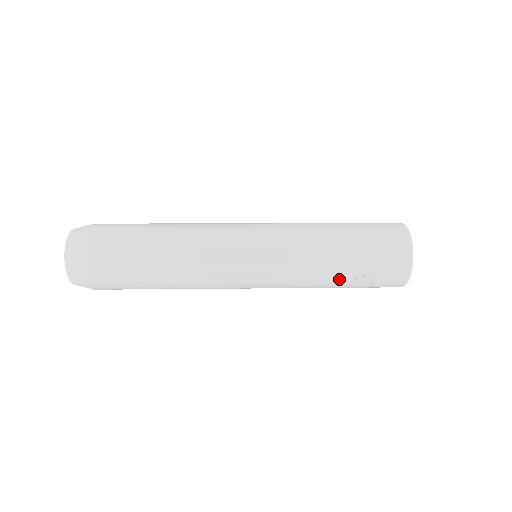
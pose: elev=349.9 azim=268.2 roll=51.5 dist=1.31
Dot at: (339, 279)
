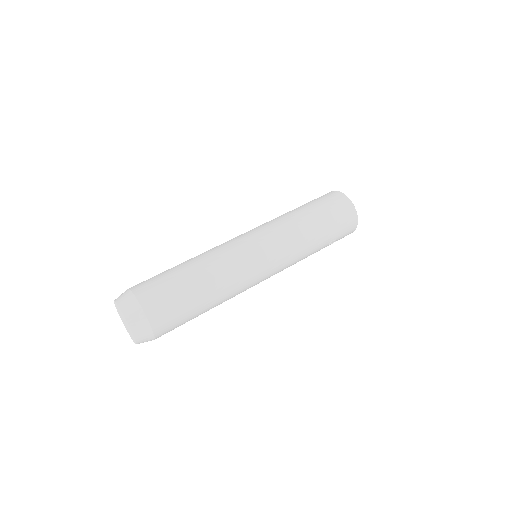
Dot at: (317, 251)
